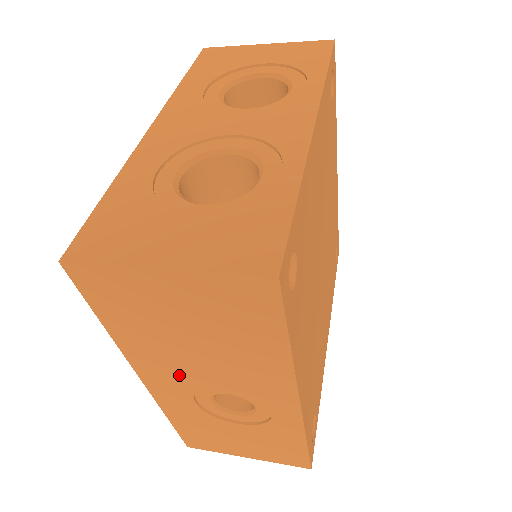
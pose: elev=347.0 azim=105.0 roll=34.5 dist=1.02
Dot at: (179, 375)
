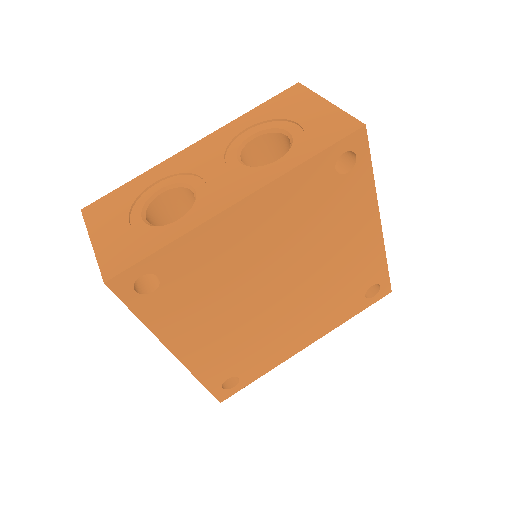
Dot at: occluded
